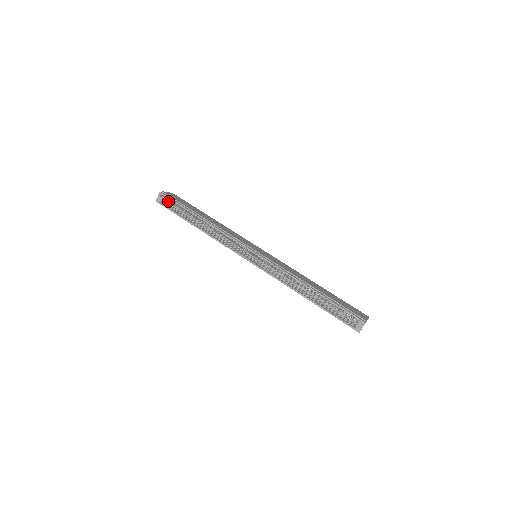
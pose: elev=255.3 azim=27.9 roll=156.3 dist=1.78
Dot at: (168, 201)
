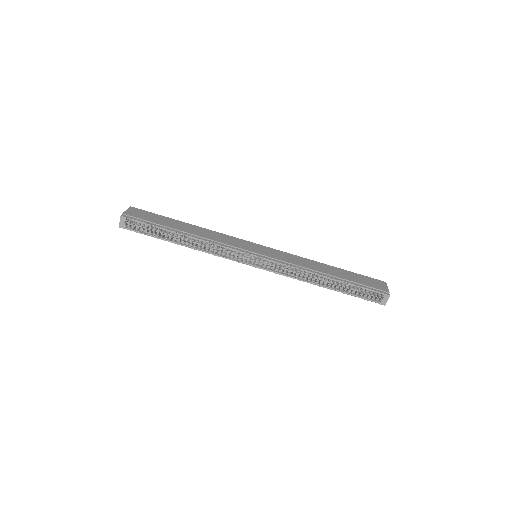
Dot at: (137, 226)
